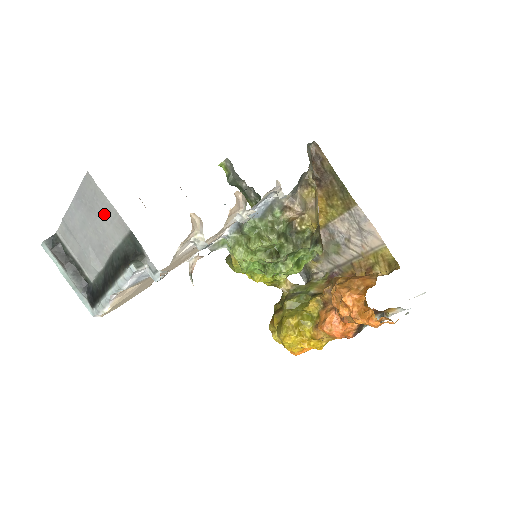
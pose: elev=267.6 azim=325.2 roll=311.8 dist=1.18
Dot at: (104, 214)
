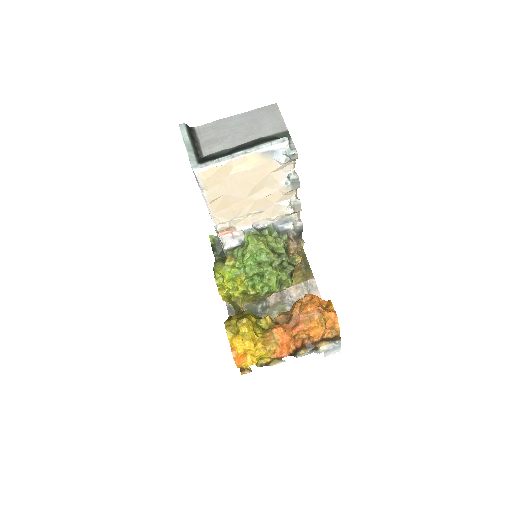
Dot at: (270, 121)
